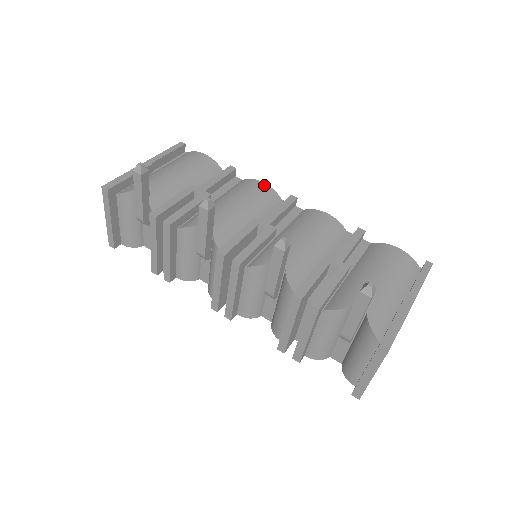
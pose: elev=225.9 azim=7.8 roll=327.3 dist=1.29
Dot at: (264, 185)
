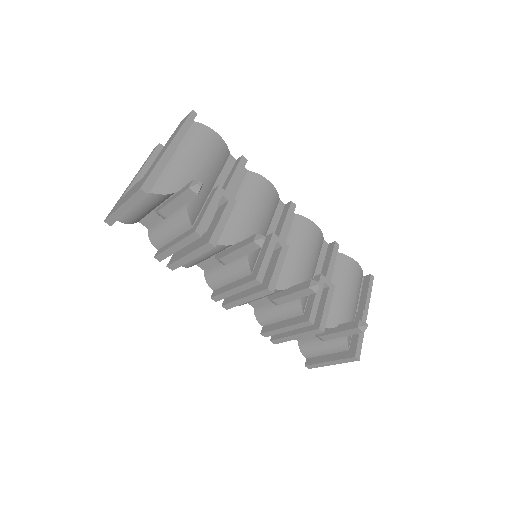
Dot at: (271, 186)
